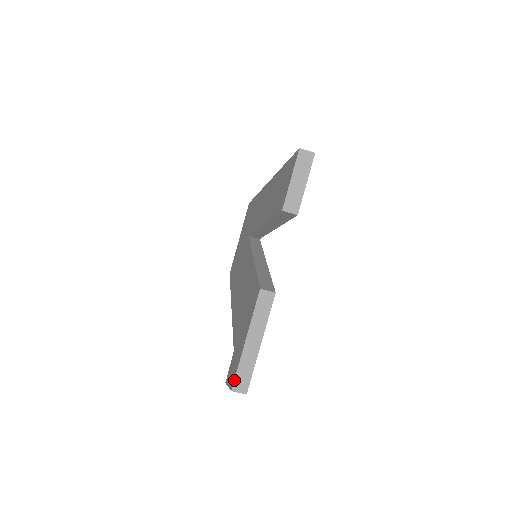
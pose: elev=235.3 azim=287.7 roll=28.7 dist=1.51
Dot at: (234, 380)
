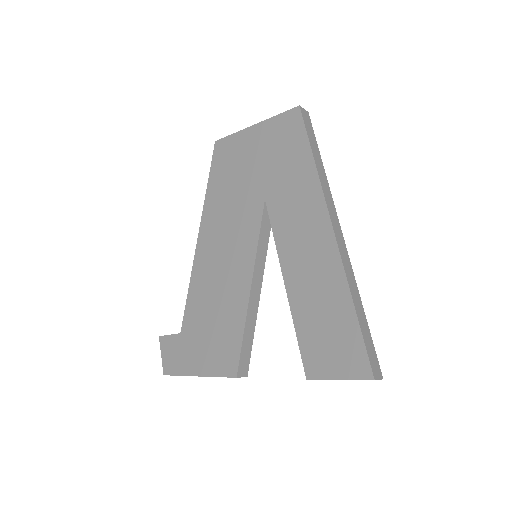
Dot at: (170, 375)
